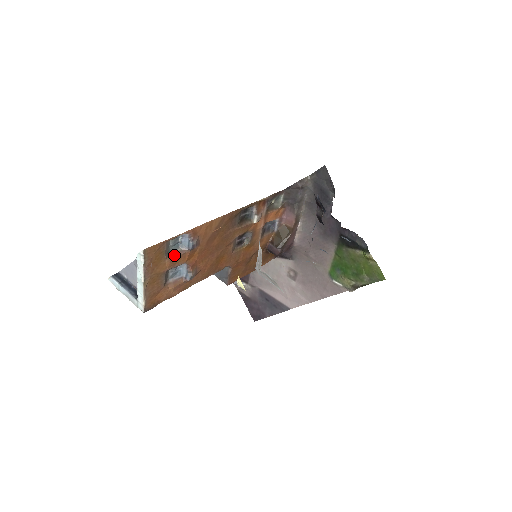
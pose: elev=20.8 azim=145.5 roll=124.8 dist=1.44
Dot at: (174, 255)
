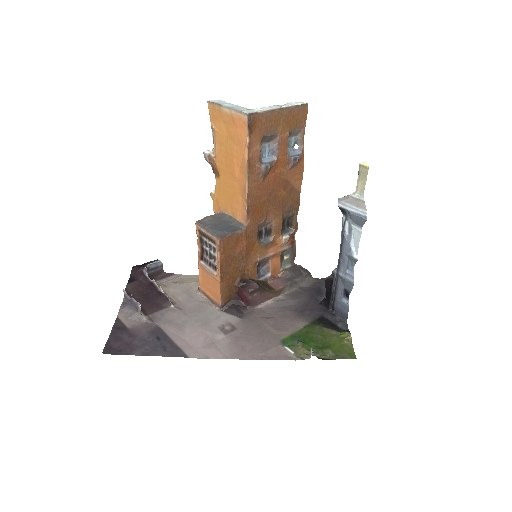
Dot at: (288, 142)
